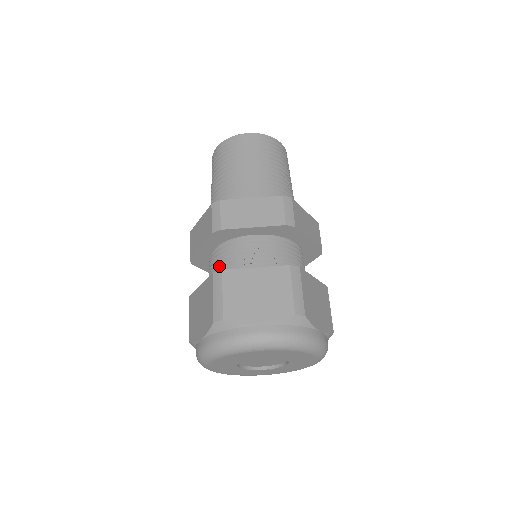
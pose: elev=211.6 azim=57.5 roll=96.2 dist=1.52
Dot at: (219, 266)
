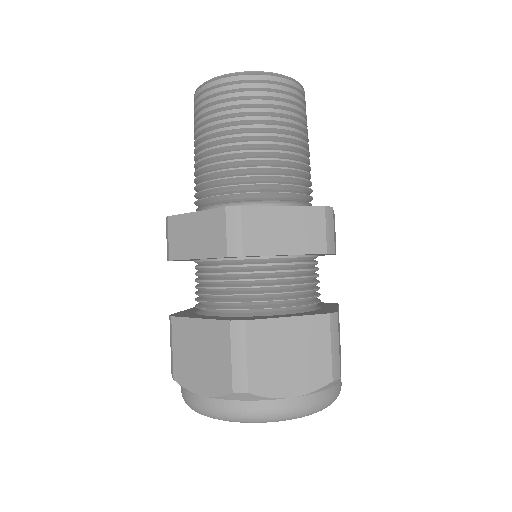
Dot at: (223, 290)
